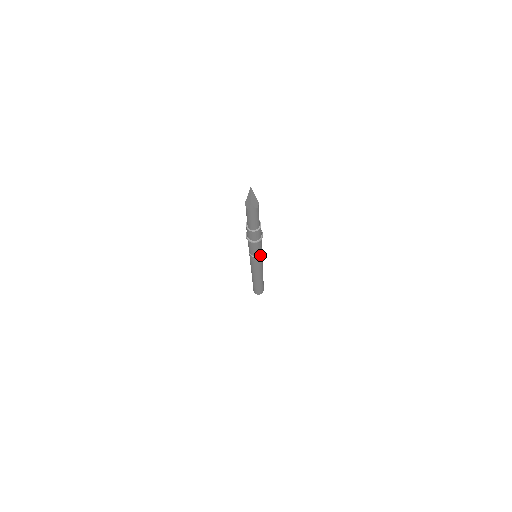
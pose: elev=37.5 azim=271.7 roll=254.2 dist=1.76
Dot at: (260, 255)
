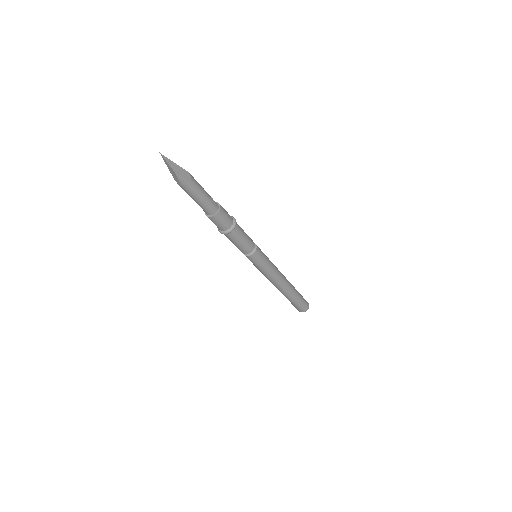
Dot at: (255, 250)
